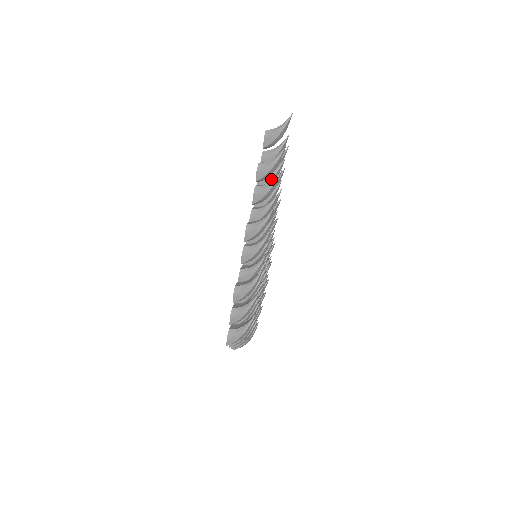
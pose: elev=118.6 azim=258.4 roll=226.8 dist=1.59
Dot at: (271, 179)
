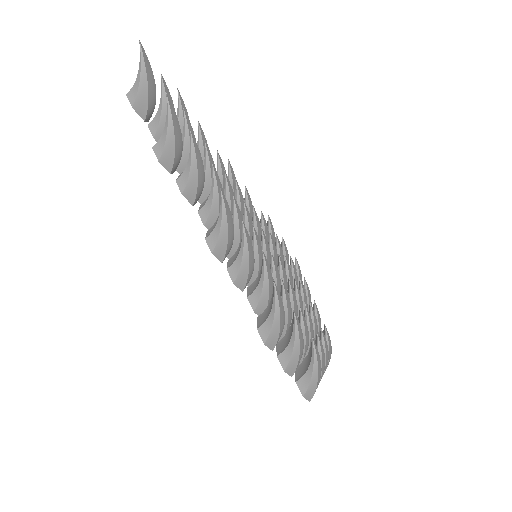
Dot at: occluded
